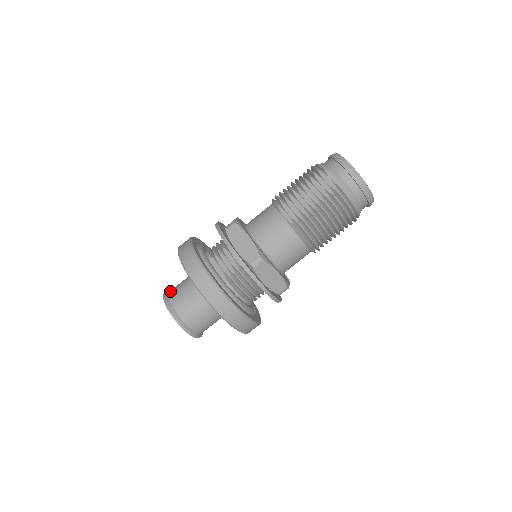
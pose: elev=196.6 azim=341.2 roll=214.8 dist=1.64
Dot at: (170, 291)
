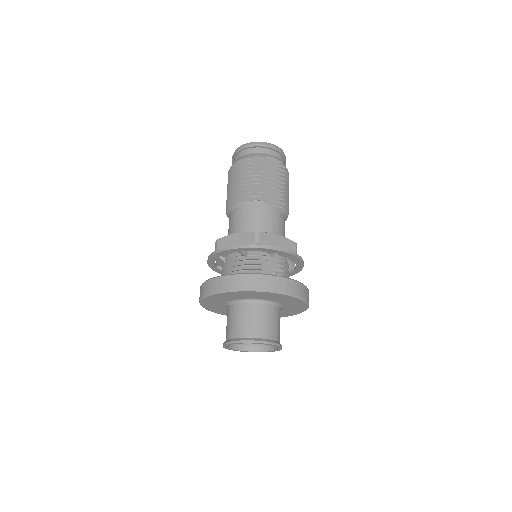
Dot at: (242, 335)
